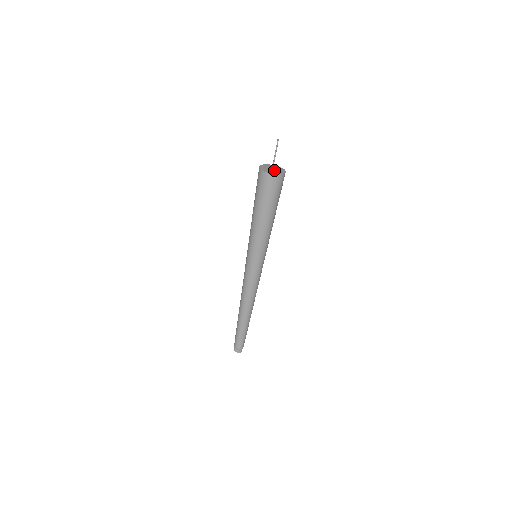
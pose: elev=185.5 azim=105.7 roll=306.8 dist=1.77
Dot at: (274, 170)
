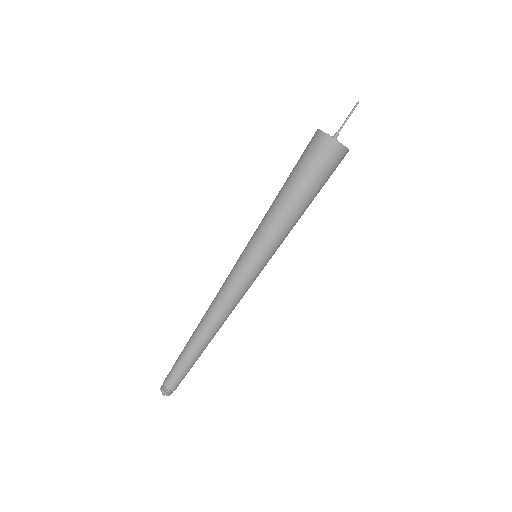
Dot at: (337, 140)
